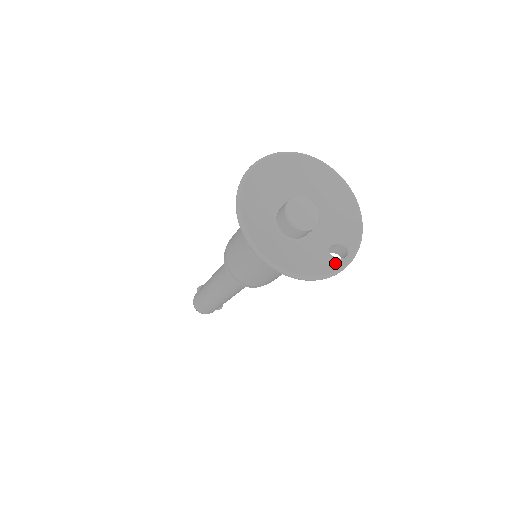
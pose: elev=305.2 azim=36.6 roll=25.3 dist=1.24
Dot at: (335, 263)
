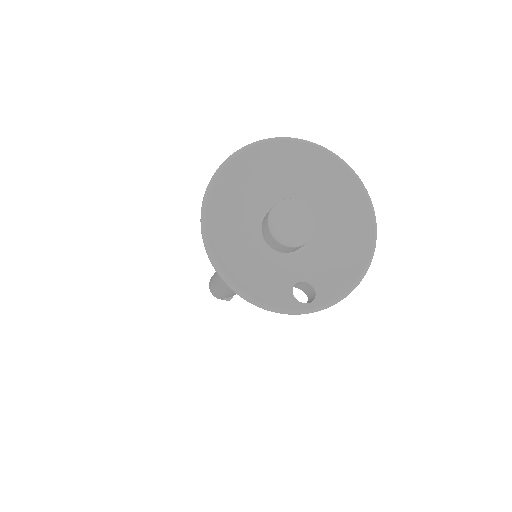
Dot at: (287, 300)
